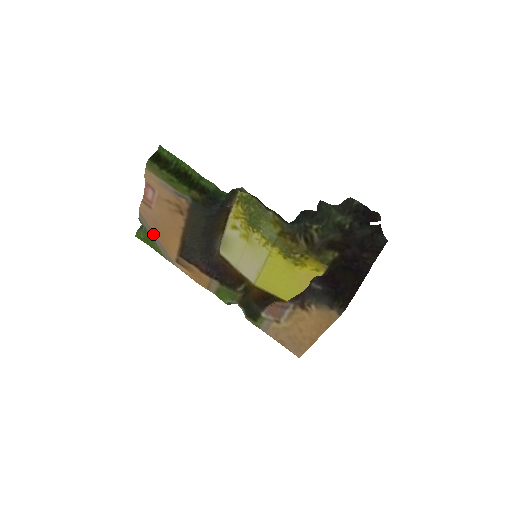
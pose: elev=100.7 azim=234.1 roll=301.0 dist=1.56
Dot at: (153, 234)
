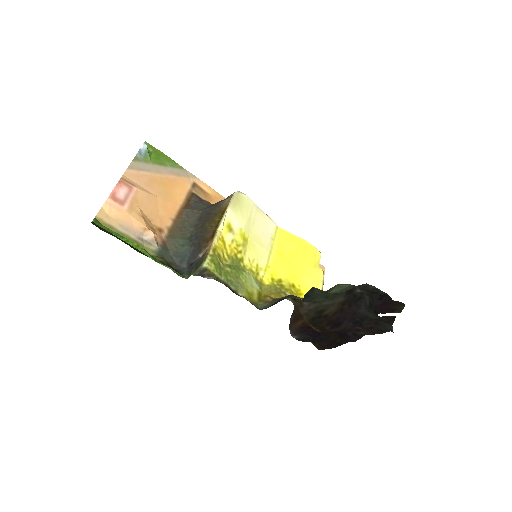
Dot at: (157, 170)
